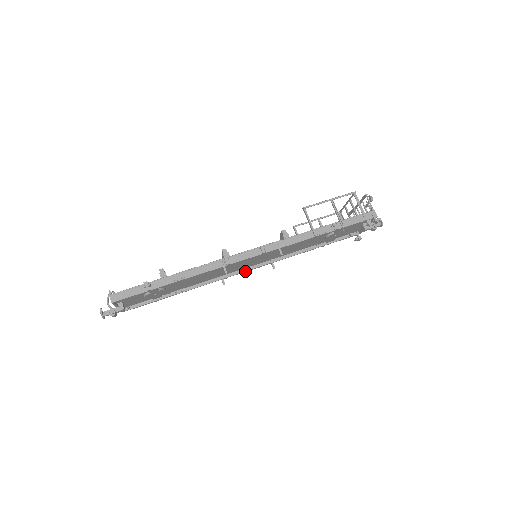
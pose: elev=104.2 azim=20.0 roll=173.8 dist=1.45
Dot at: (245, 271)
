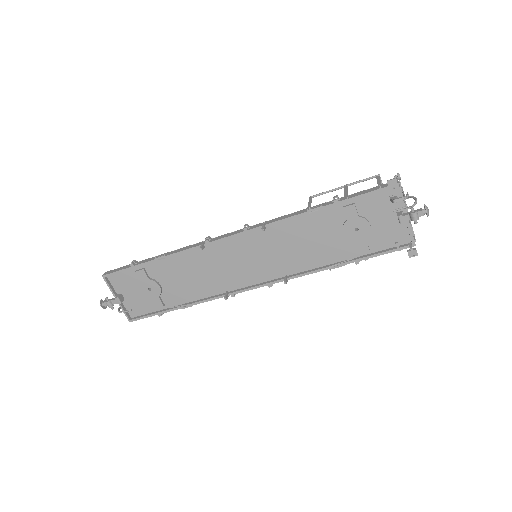
Dot at: (253, 287)
